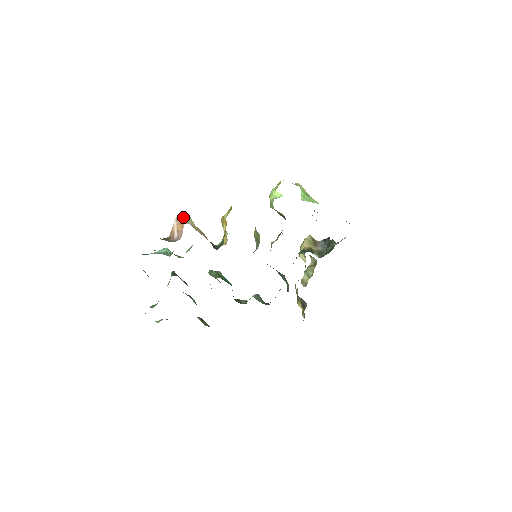
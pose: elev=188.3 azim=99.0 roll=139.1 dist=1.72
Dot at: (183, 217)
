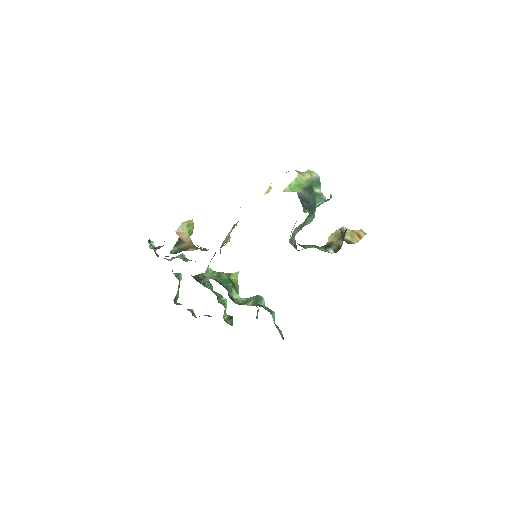
Dot at: occluded
